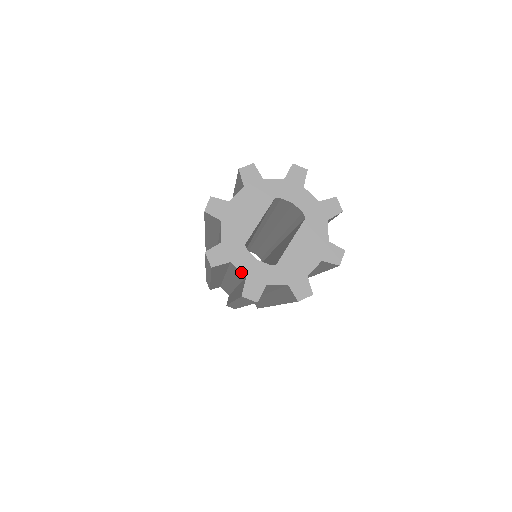
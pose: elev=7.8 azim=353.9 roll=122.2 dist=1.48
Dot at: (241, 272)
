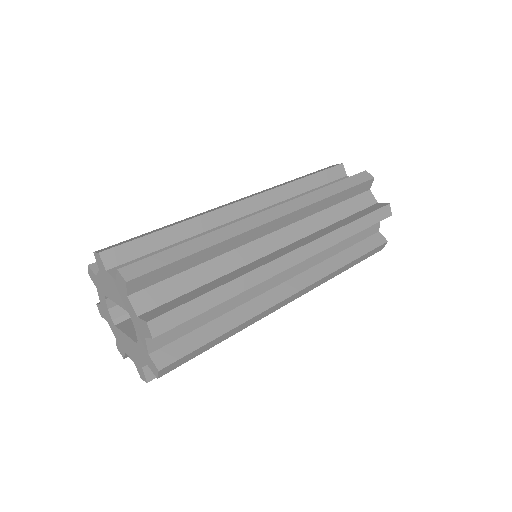
Dot at: (99, 299)
